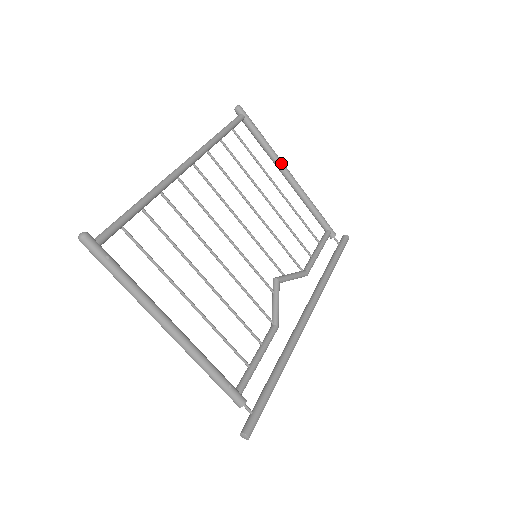
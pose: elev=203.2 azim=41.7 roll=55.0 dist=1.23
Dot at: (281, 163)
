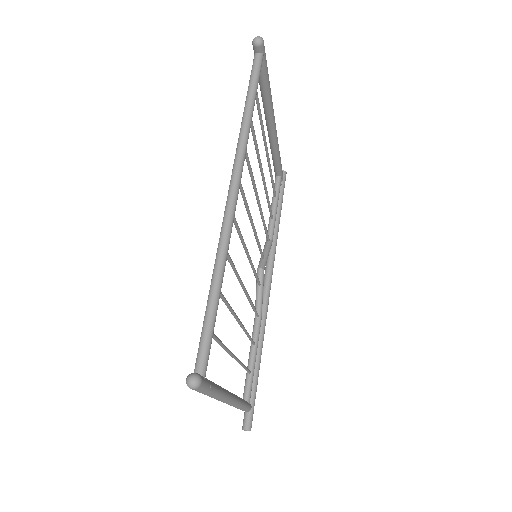
Dot at: (273, 113)
